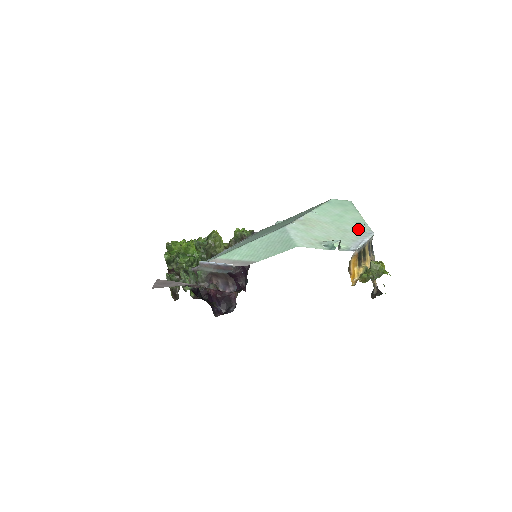
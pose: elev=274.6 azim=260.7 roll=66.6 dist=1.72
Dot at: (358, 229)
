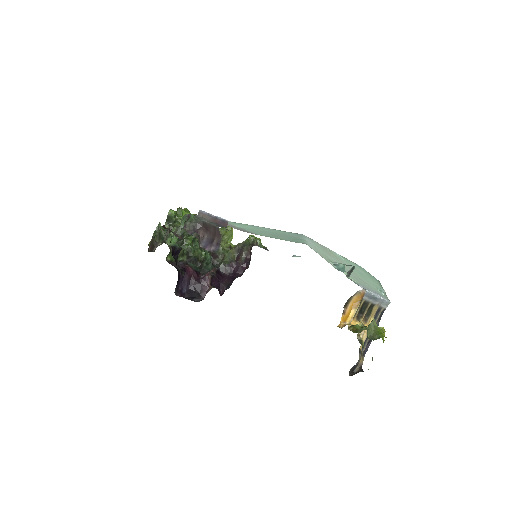
Dot at: occluded
